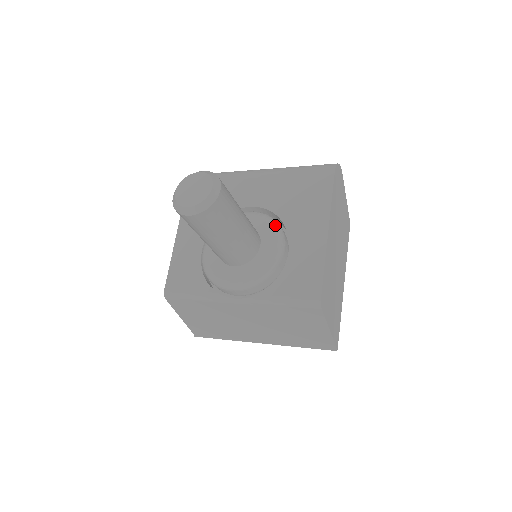
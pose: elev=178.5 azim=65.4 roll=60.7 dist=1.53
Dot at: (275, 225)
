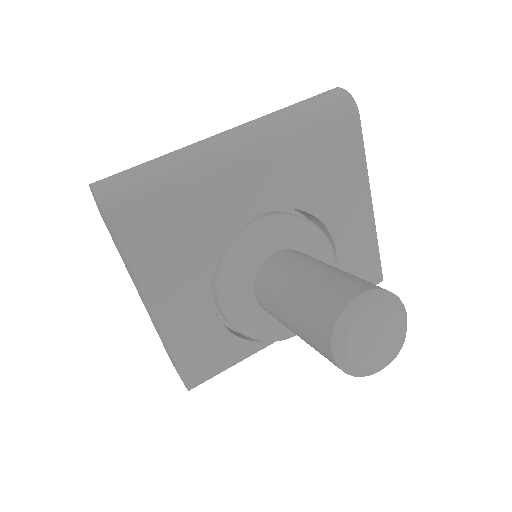
Dot at: (314, 229)
